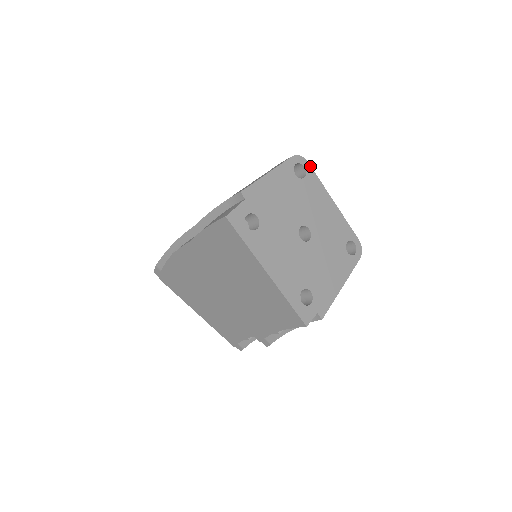
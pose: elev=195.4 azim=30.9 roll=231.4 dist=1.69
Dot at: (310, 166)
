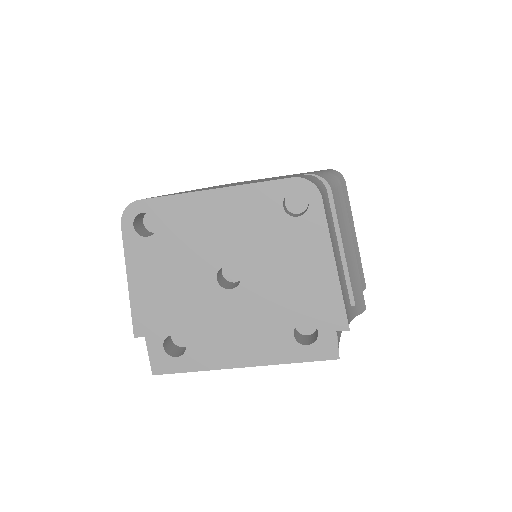
Dot at: (146, 200)
